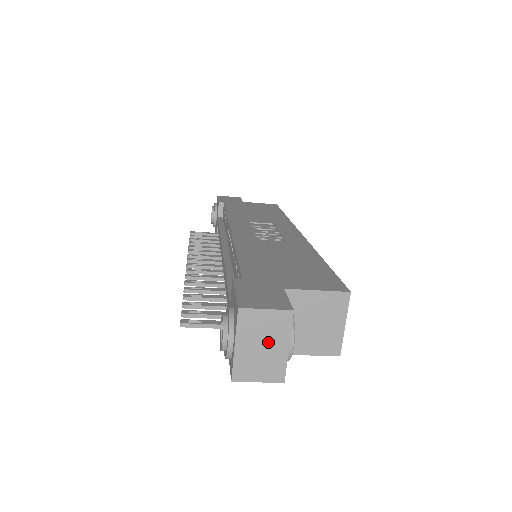
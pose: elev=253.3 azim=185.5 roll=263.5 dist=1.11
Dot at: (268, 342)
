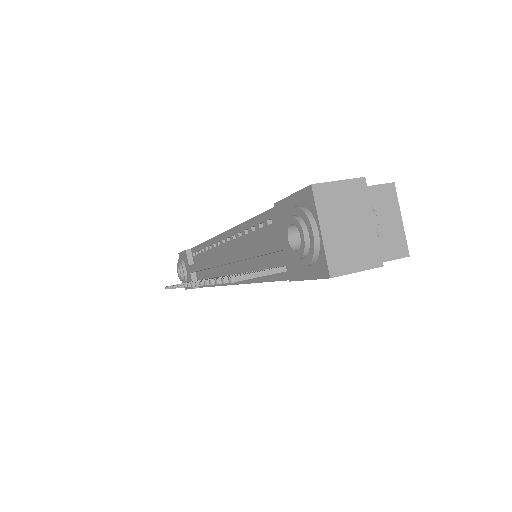
Dot at: (352, 219)
